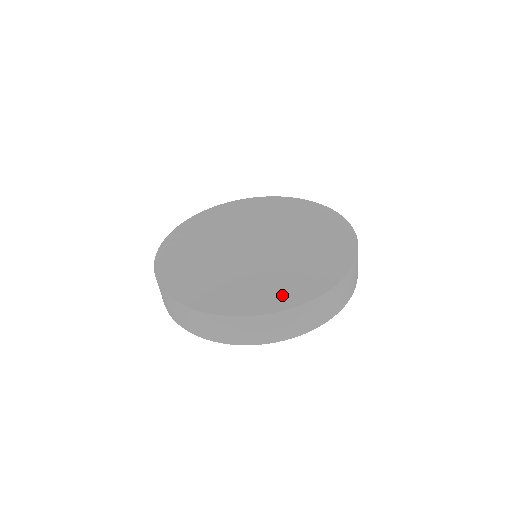
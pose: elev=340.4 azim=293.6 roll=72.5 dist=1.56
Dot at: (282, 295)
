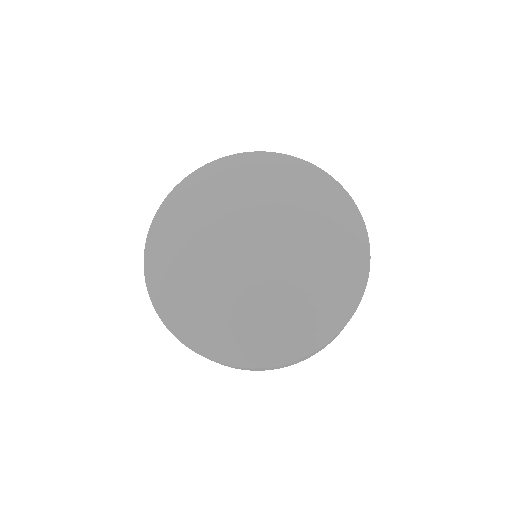
Dot at: (349, 276)
